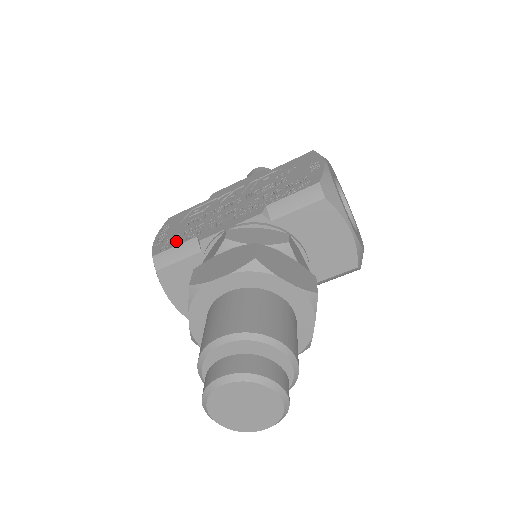
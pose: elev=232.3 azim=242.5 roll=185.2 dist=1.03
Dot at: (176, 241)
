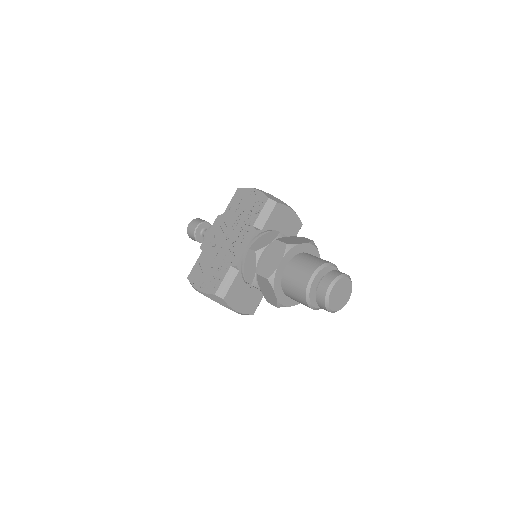
Dot at: (219, 278)
